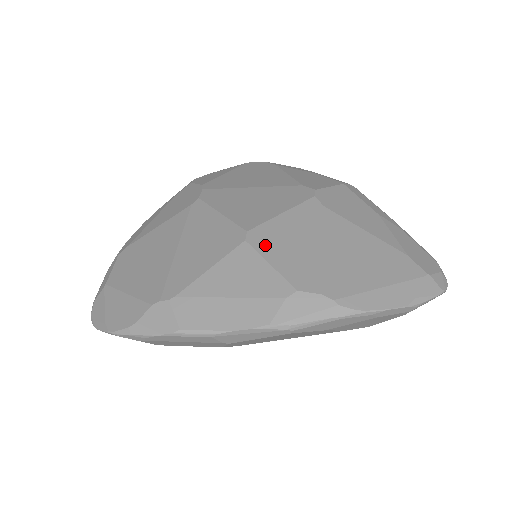
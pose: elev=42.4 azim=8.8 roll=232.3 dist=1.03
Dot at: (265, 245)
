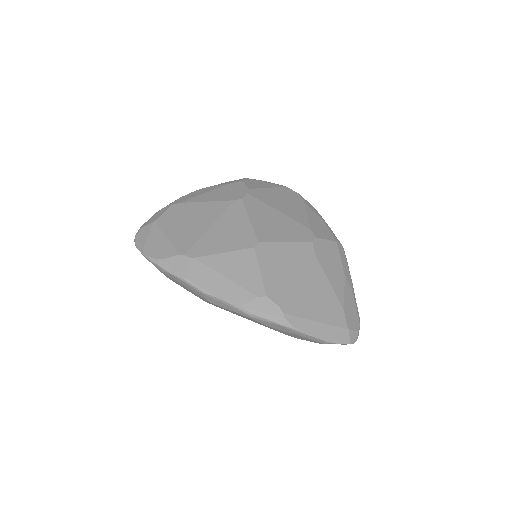
Dot at: (264, 257)
